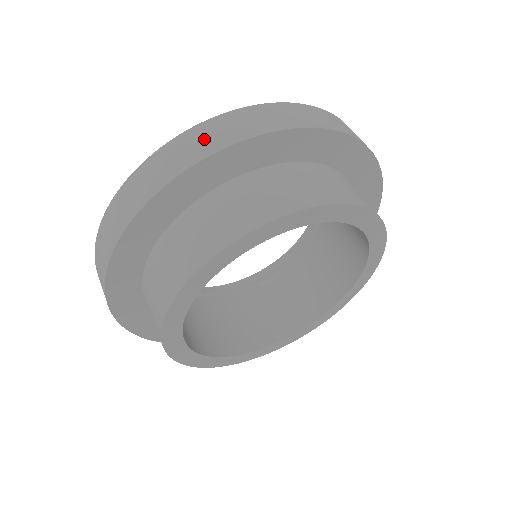
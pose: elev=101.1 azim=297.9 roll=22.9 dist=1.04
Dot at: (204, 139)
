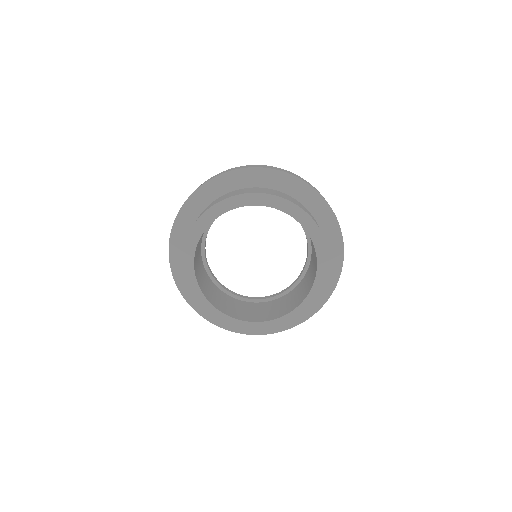
Dot at: (264, 166)
